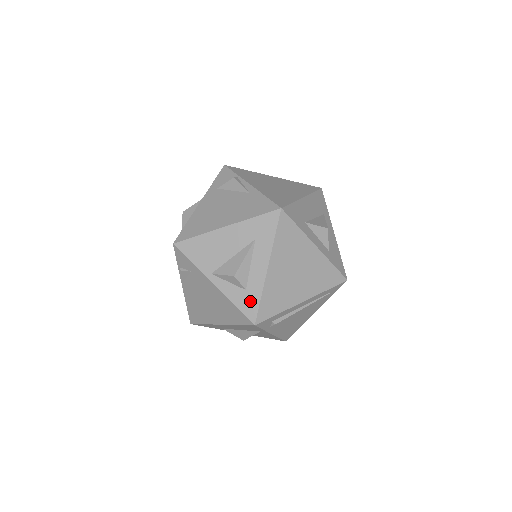
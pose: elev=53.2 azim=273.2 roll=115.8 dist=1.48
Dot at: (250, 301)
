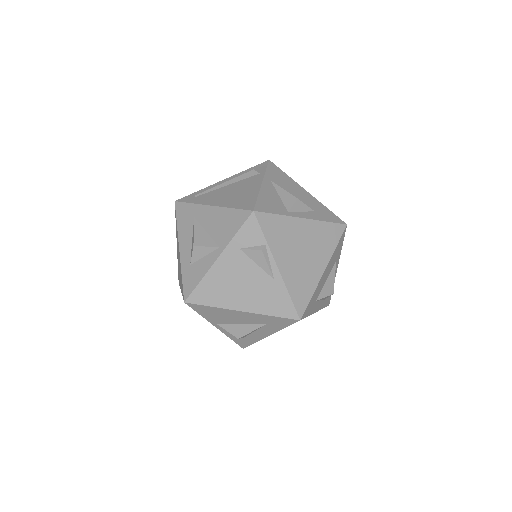
Dot at: (245, 342)
